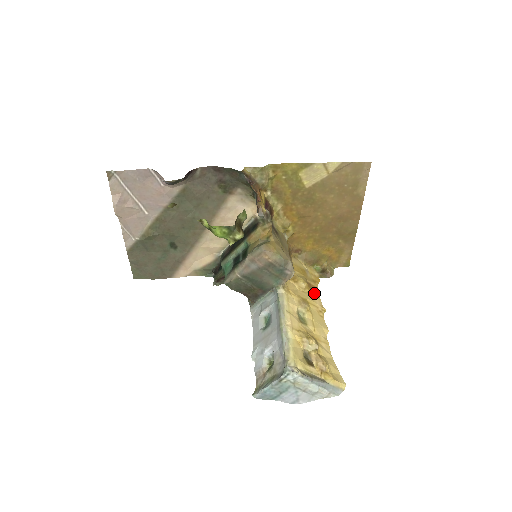
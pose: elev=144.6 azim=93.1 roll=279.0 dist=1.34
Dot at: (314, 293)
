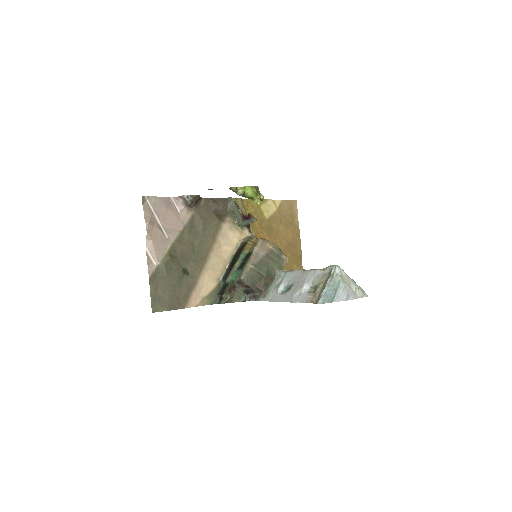
Dot at: occluded
